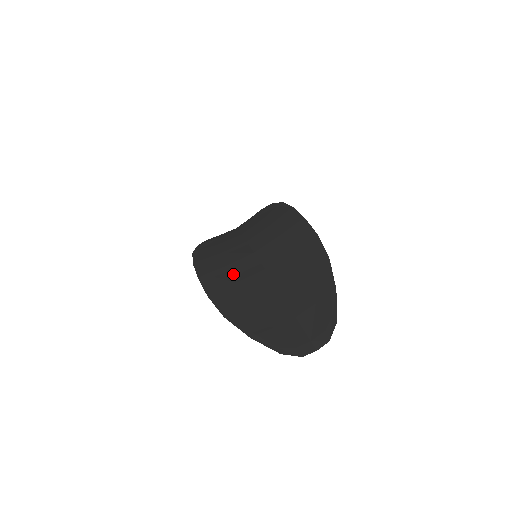
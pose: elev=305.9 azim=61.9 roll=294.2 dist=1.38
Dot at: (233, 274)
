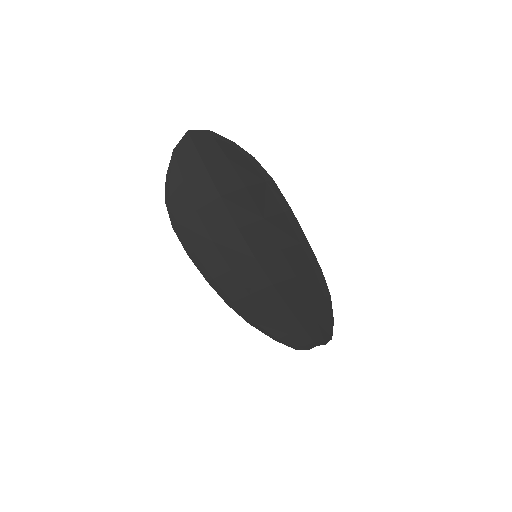
Dot at: (243, 284)
